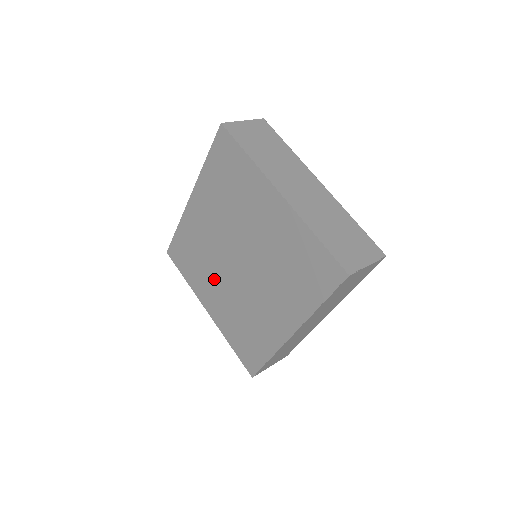
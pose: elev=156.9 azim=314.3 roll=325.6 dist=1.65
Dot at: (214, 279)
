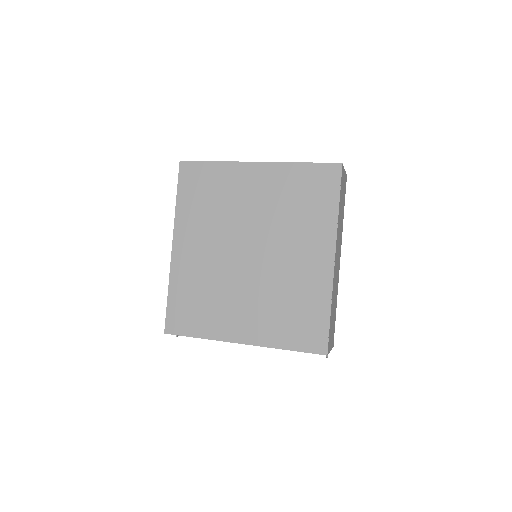
Dot at: (233, 297)
